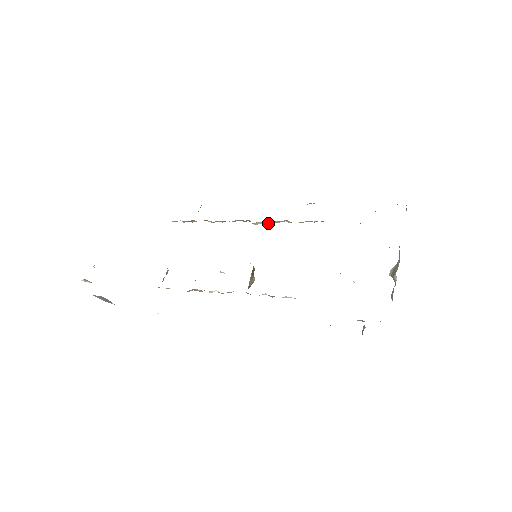
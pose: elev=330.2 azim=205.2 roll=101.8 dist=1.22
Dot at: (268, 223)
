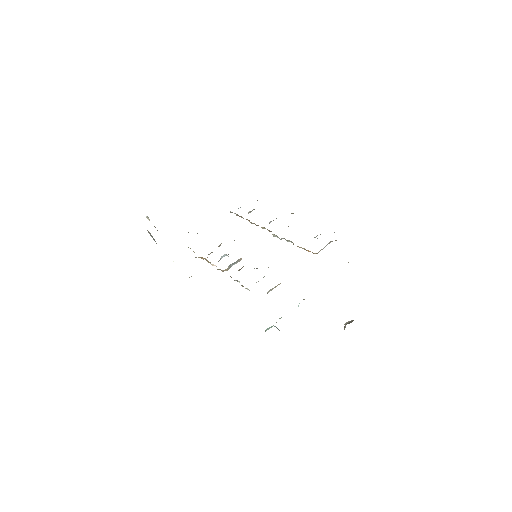
Dot at: occluded
